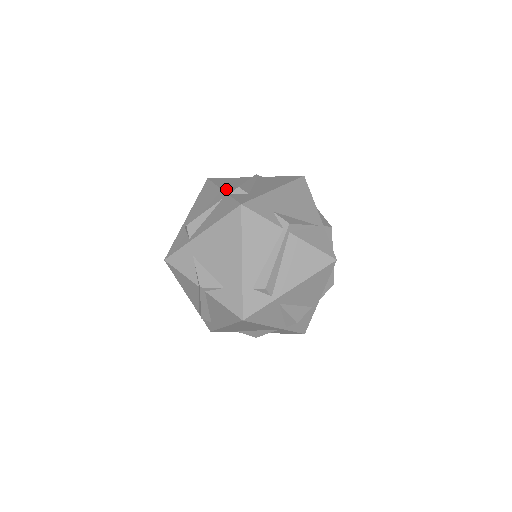
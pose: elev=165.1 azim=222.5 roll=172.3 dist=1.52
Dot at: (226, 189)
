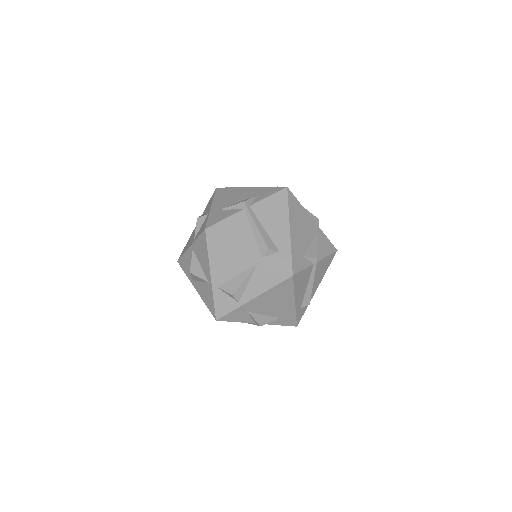
Dot at: (250, 249)
